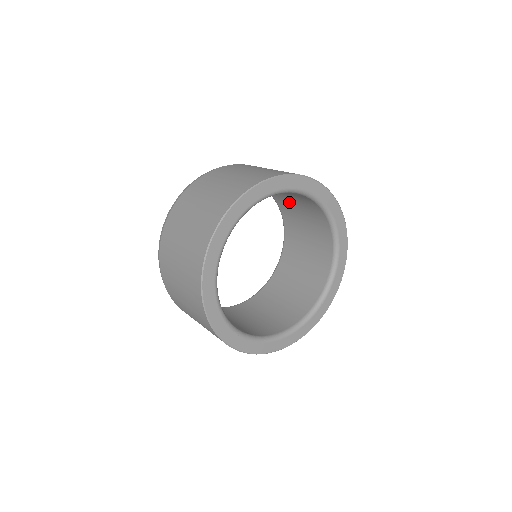
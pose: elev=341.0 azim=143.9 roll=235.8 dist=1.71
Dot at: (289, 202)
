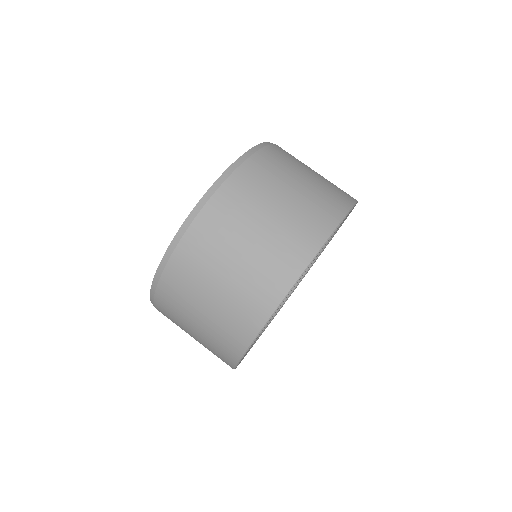
Dot at: occluded
